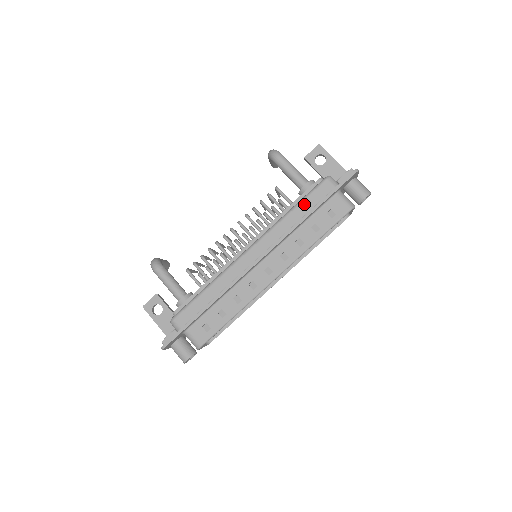
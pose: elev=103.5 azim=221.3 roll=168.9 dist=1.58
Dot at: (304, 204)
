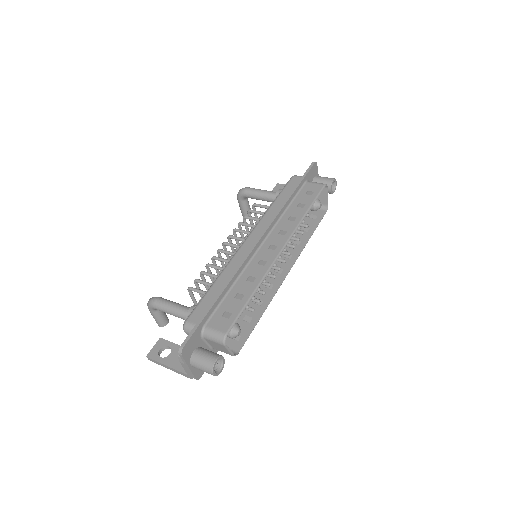
Dot at: (282, 195)
